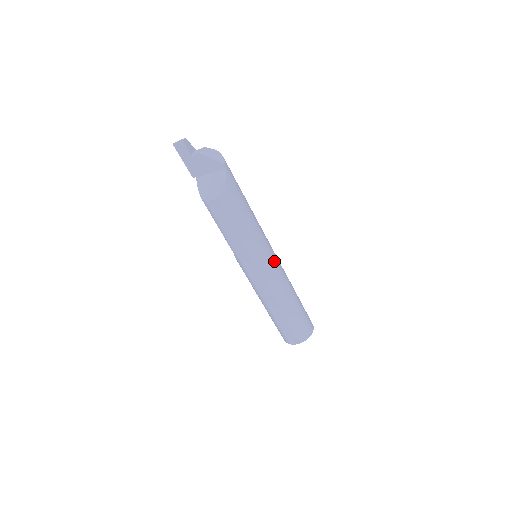
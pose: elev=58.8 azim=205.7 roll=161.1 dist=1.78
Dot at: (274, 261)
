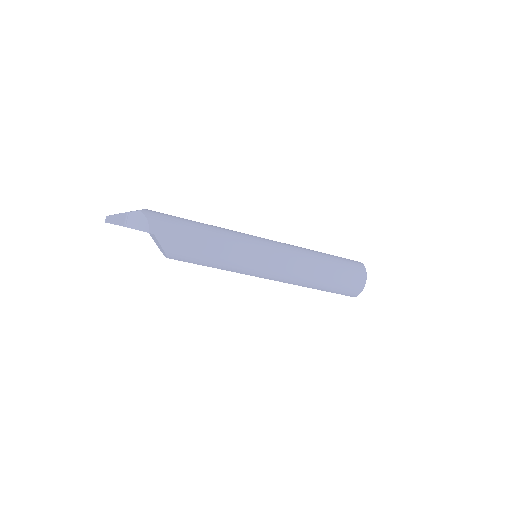
Dot at: (271, 263)
